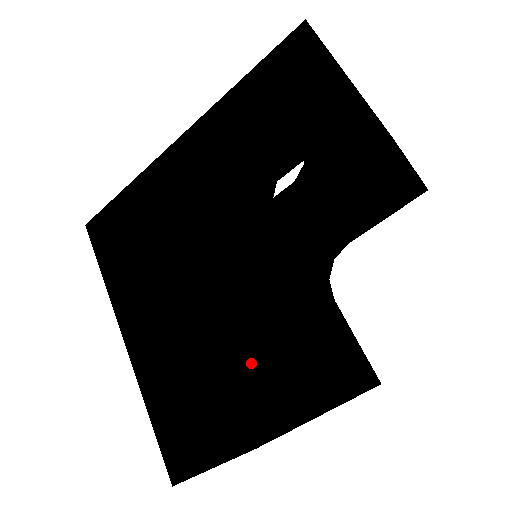
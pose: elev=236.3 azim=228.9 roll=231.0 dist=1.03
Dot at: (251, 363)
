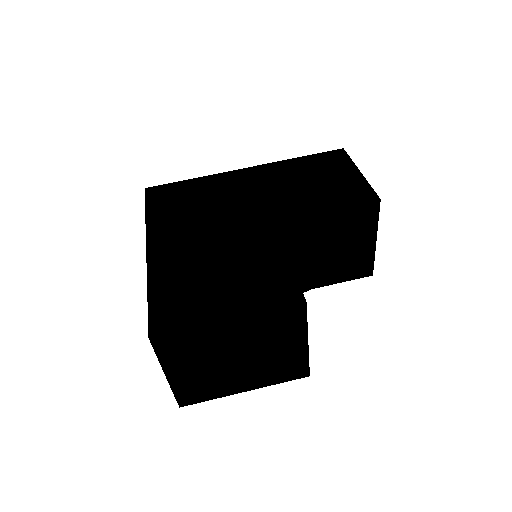
Dot at: (254, 275)
